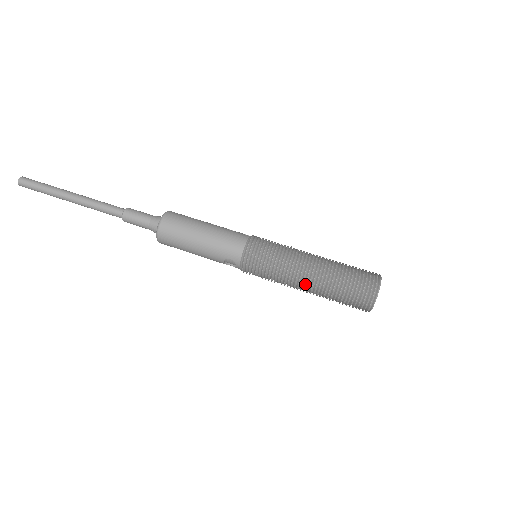
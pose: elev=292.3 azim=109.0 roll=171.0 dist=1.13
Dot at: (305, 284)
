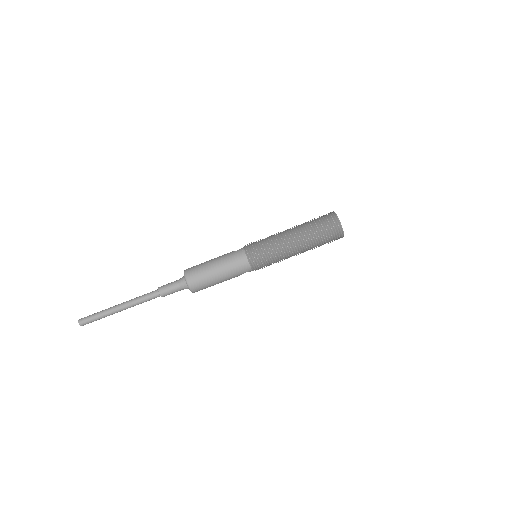
Dot at: (298, 254)
